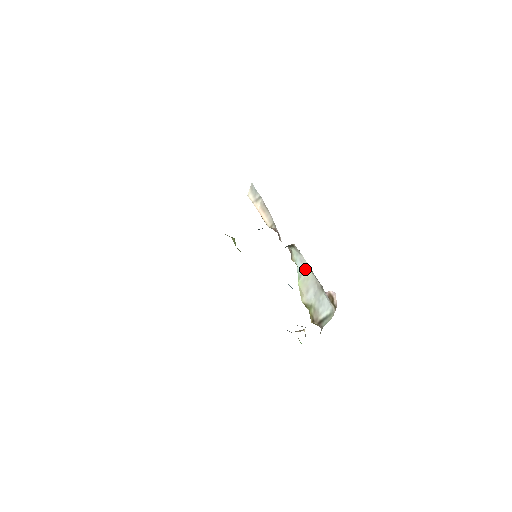
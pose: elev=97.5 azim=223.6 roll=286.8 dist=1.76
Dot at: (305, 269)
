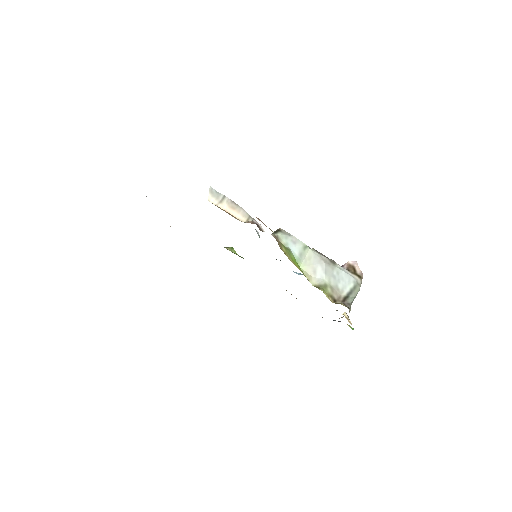
Dot at: (303, 249)
